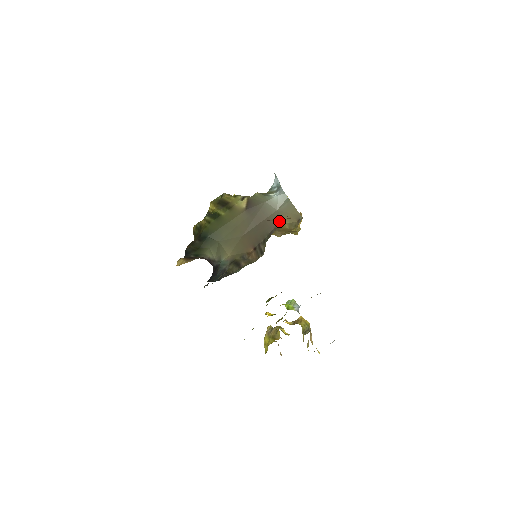
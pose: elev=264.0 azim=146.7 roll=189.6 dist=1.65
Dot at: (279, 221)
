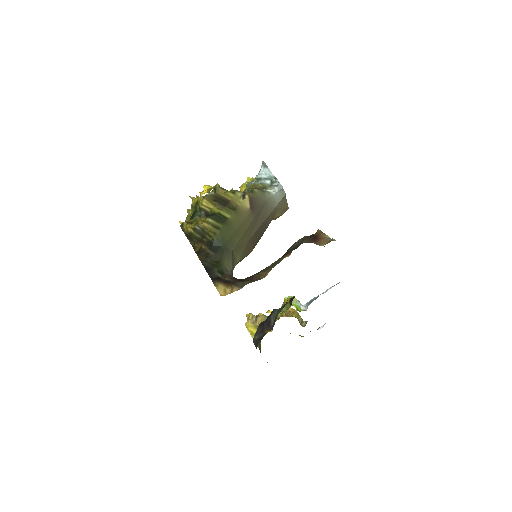
Dot at: (273, 217)
